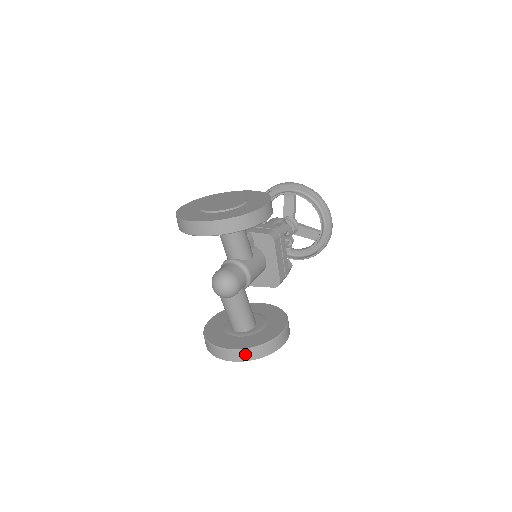
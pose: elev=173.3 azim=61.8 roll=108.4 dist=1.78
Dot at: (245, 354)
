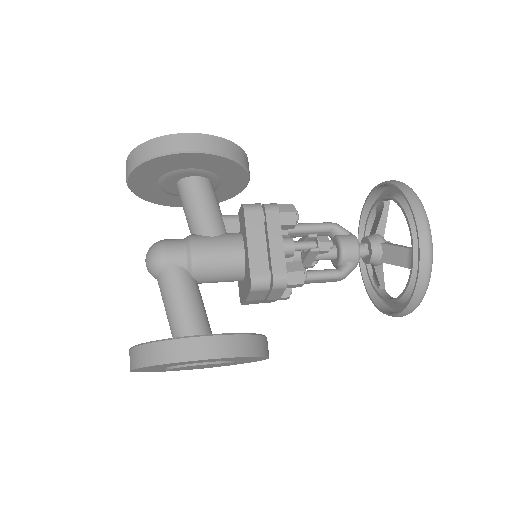
Dot at: (134, 355)
